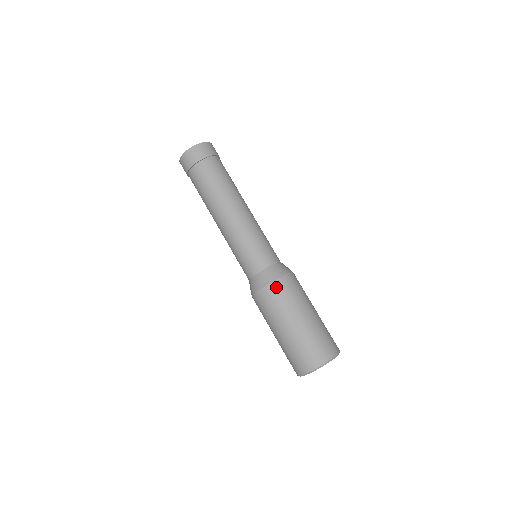
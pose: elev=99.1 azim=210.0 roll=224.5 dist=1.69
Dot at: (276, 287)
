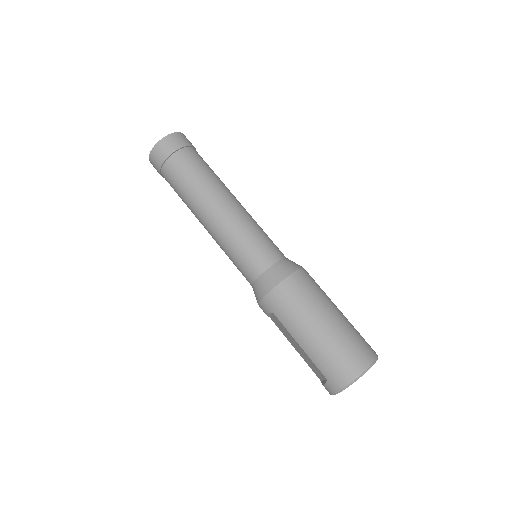
Dot at: (305, 274)
